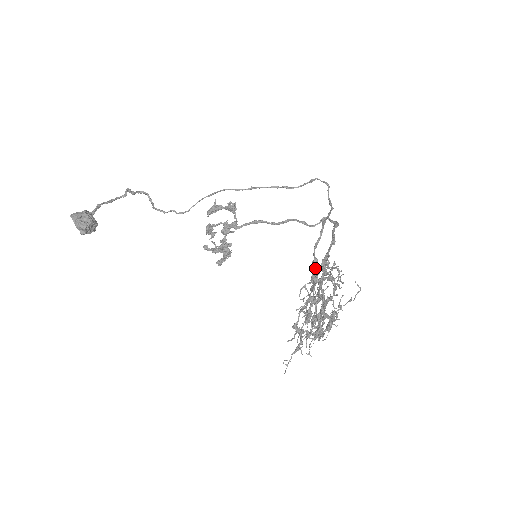
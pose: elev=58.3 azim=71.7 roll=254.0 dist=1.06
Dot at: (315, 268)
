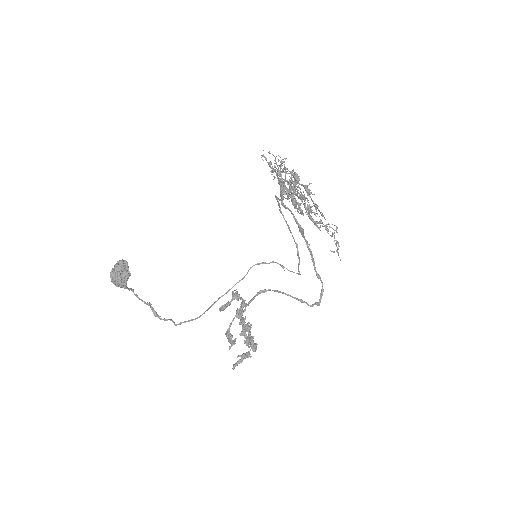
Dot at: occluded
